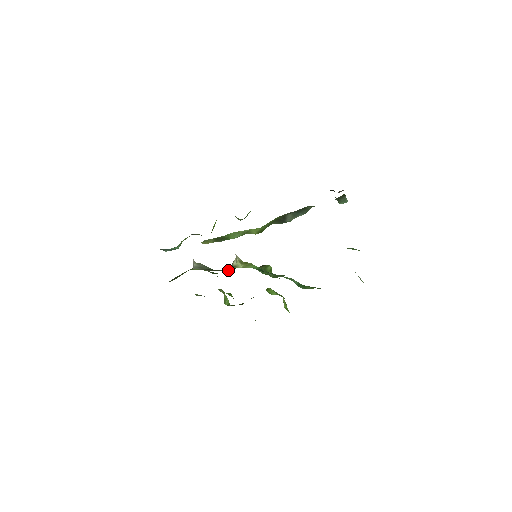
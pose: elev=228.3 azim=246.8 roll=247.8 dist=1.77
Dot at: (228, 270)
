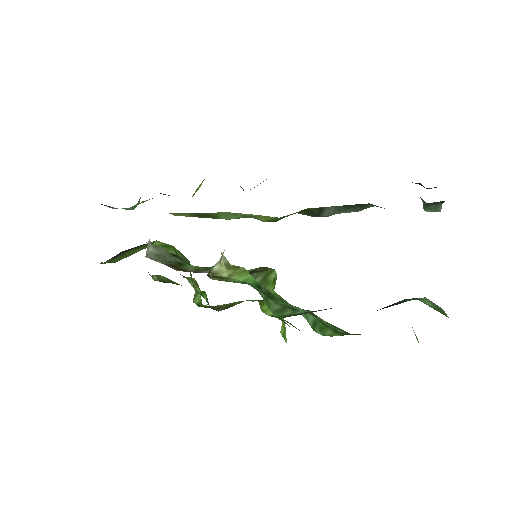
Dot at: (204, 270)
